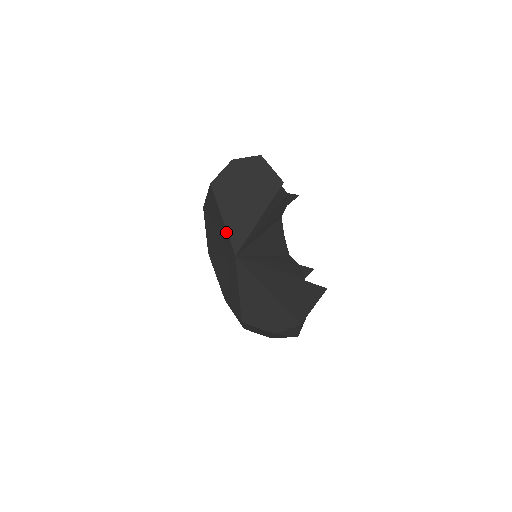
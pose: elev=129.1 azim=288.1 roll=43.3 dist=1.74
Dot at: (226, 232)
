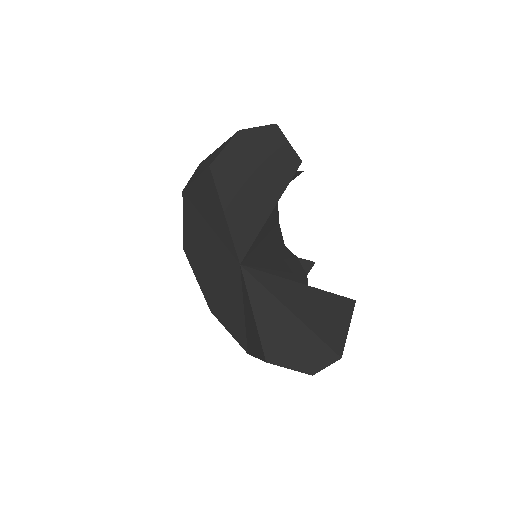
Dot at: (228, 233)
